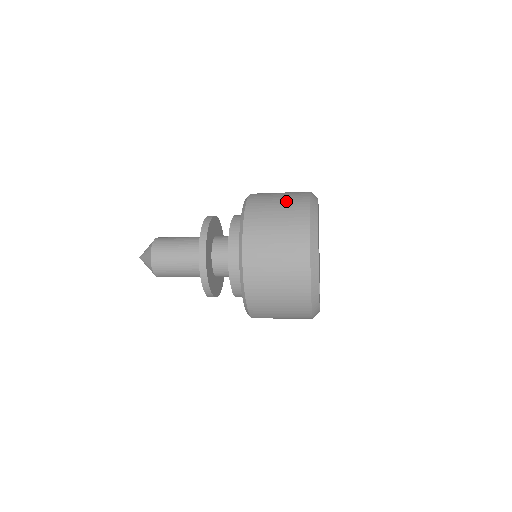
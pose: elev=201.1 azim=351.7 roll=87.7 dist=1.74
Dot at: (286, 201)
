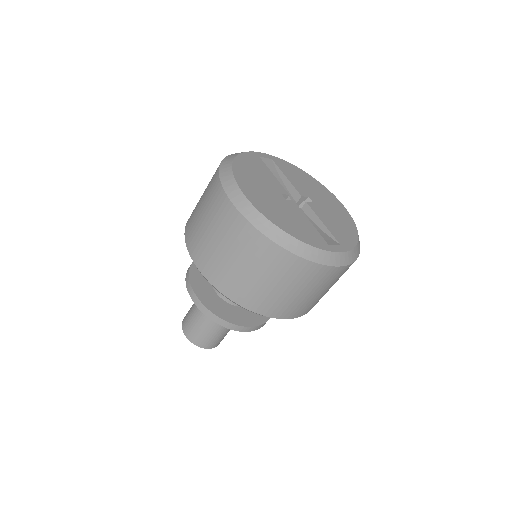
Dot at: (205, 193)
